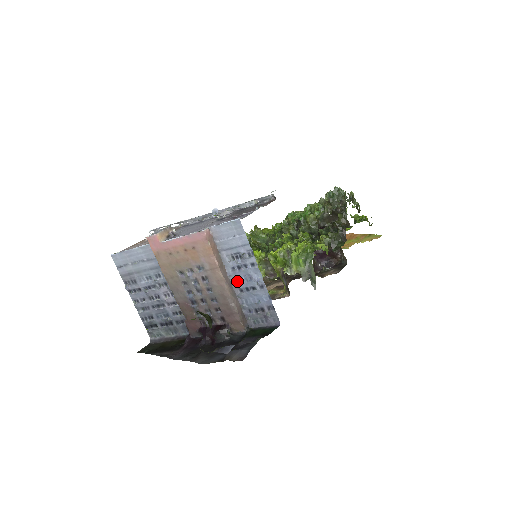
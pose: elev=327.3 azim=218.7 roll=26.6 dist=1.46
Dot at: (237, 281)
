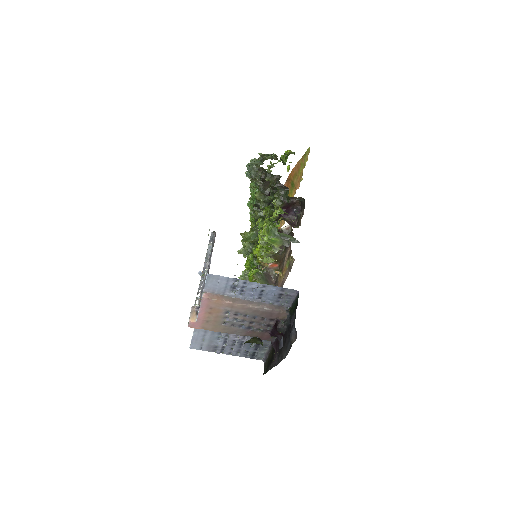
Dot at: (251, 297)
